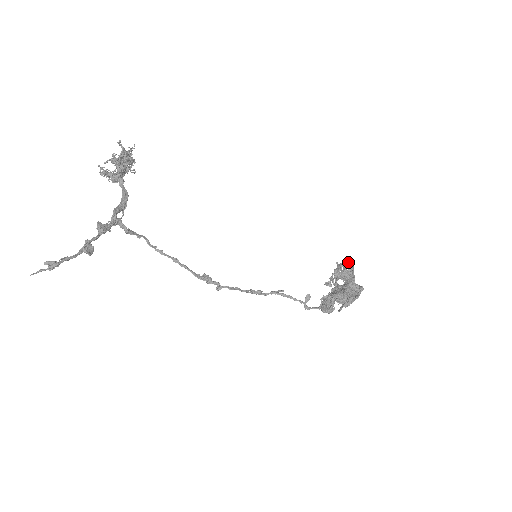
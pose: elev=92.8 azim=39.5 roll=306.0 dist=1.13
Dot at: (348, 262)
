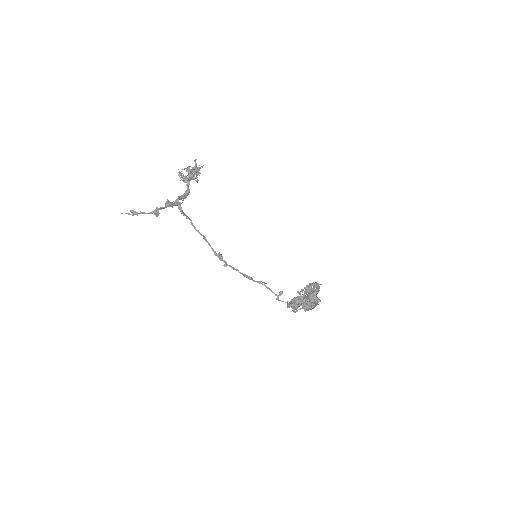
Dot at: (317, 283)
